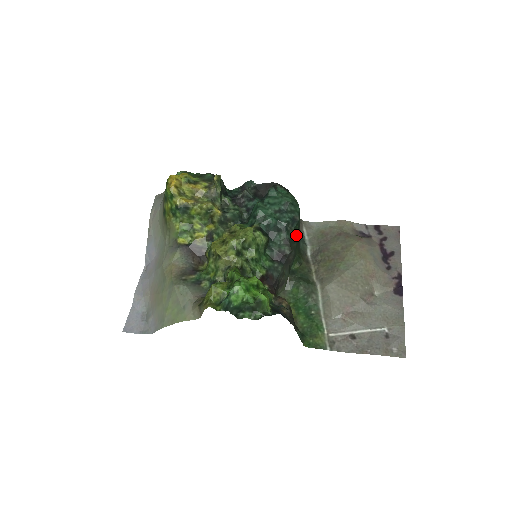
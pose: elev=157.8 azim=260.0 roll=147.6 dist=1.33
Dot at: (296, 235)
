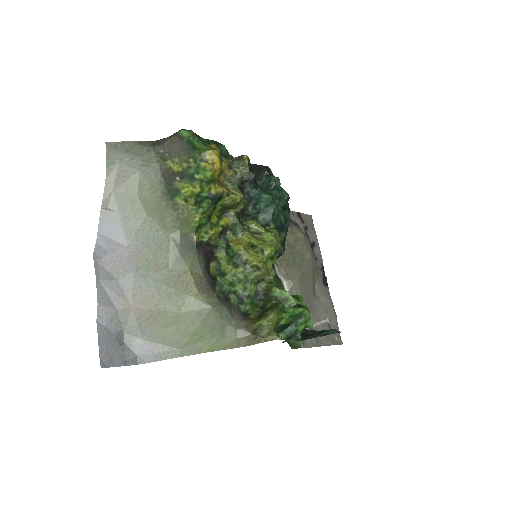
Dot at: occluded
